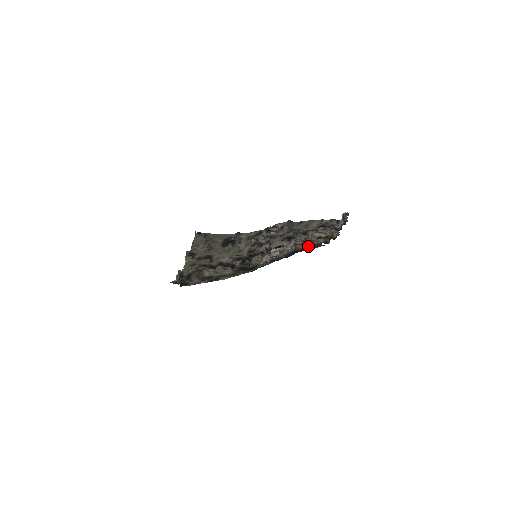
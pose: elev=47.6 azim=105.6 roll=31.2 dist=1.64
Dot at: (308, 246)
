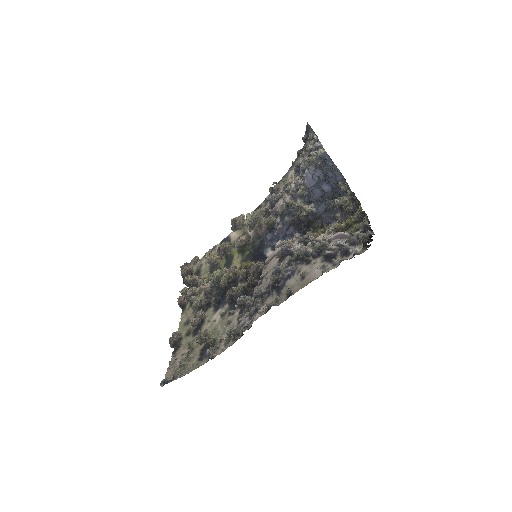
Dot at: (325, 227)
